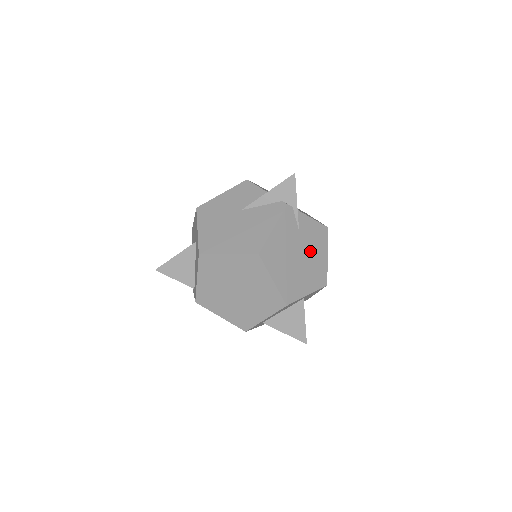
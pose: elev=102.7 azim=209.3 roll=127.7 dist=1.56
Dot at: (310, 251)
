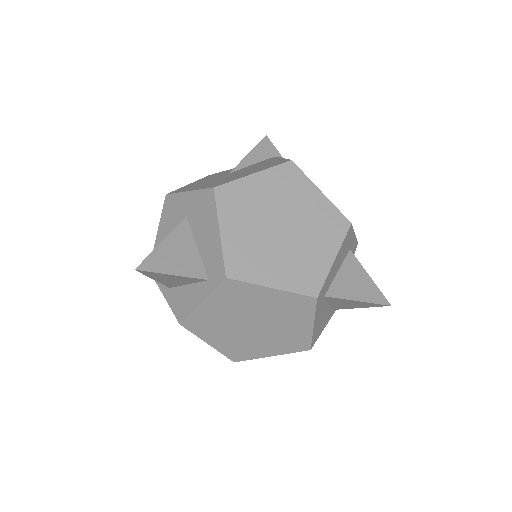
Dot at: occluded
